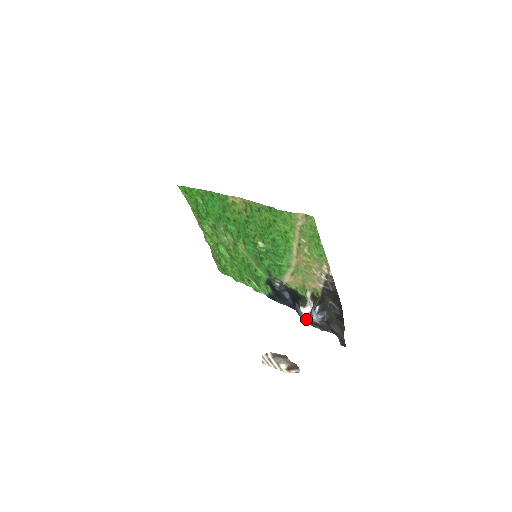
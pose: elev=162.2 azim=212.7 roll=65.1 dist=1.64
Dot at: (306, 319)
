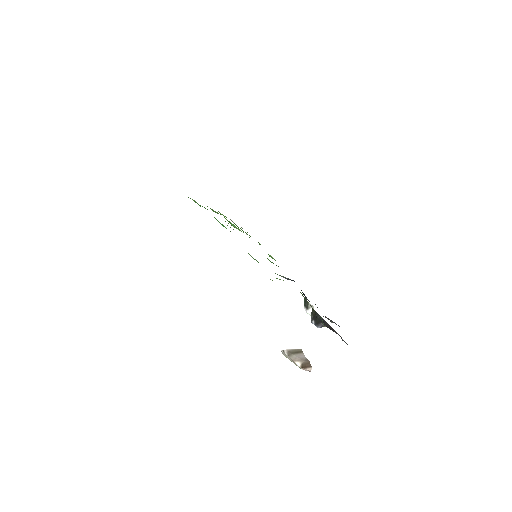
Dot at: occluded
